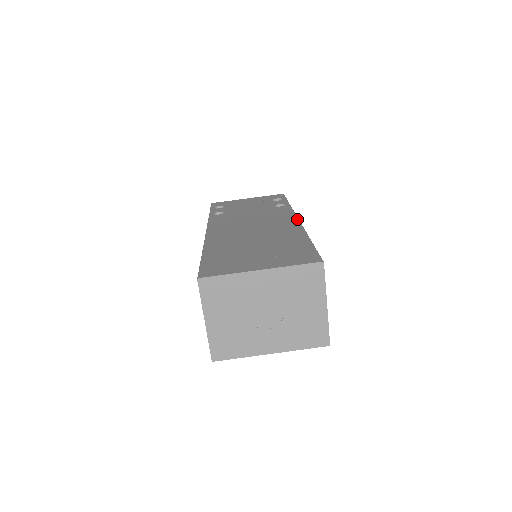
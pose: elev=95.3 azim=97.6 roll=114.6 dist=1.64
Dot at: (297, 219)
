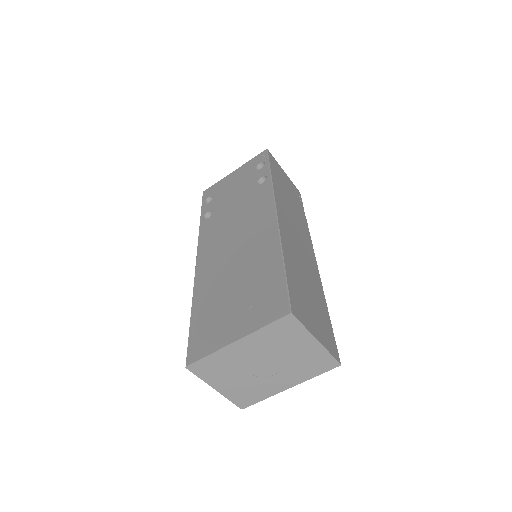
Dot at: (274, 213)
